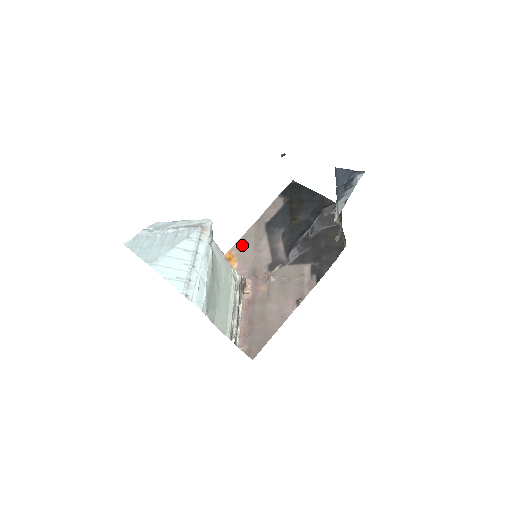
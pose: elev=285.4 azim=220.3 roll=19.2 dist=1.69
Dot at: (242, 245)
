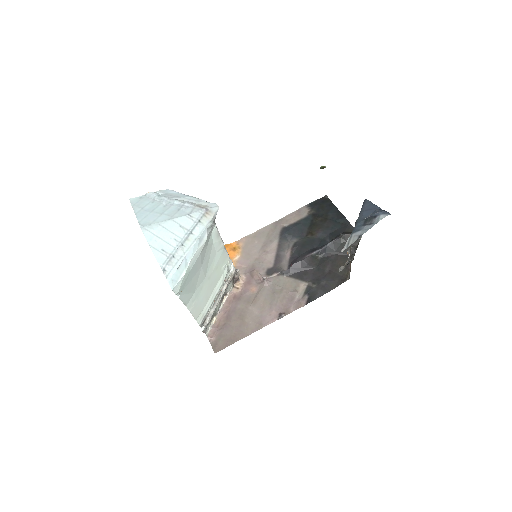
Dot at: (252, 240)
